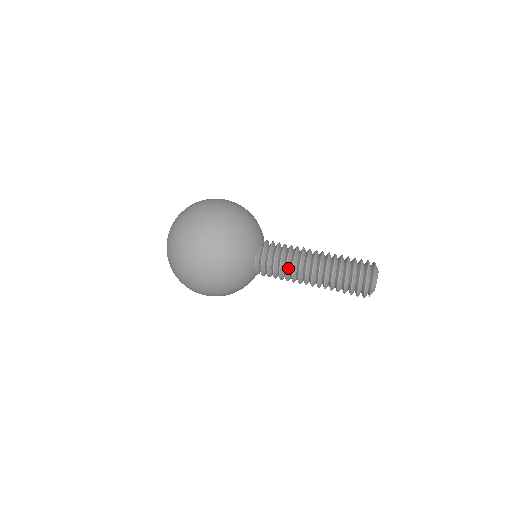
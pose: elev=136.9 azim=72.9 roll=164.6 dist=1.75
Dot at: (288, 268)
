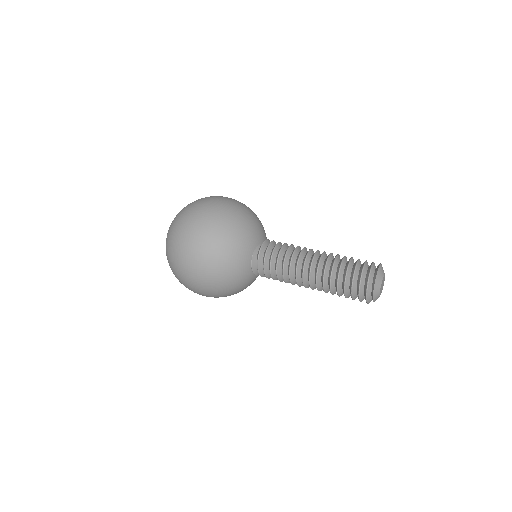
Dot at: (285, 268)
